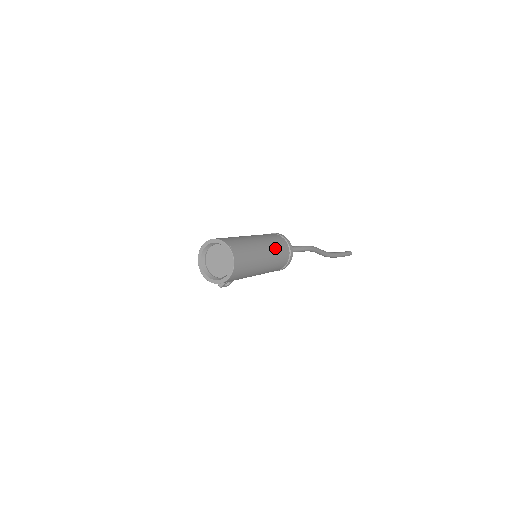
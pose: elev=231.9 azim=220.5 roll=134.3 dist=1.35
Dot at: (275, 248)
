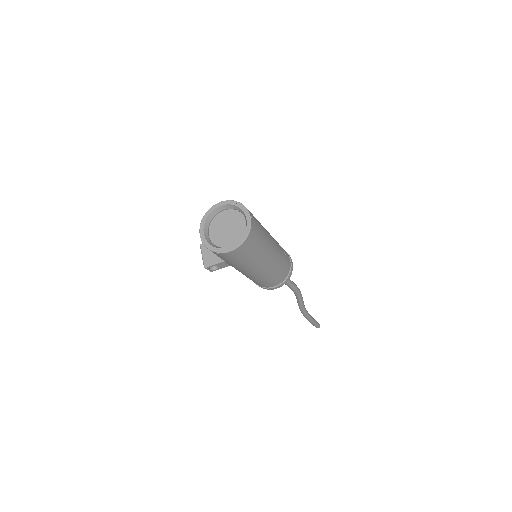
Dot at: (281, 256)
